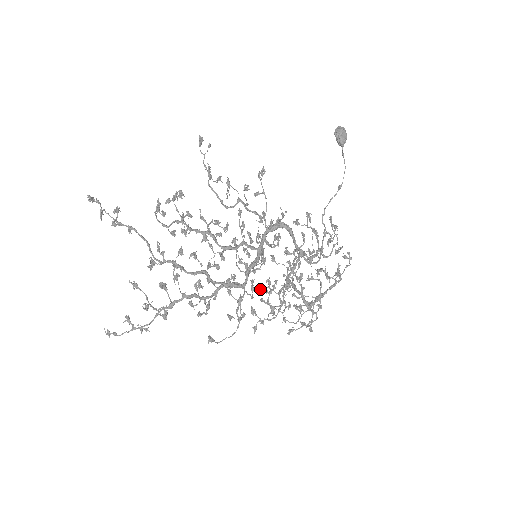
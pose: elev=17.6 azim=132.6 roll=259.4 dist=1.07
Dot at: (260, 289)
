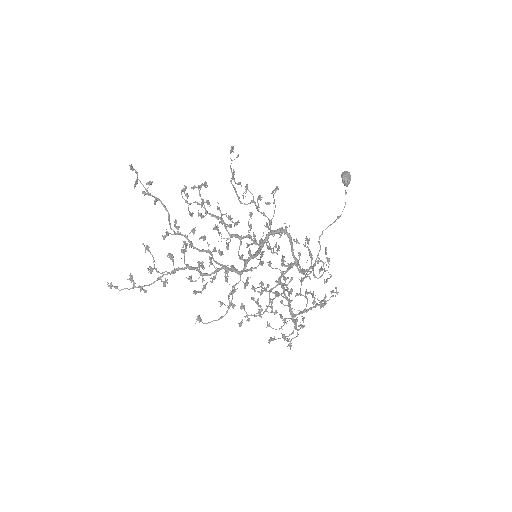
Dot at: (253, 287)
